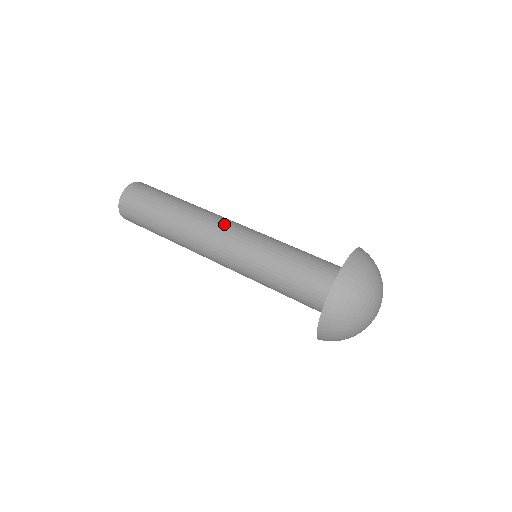
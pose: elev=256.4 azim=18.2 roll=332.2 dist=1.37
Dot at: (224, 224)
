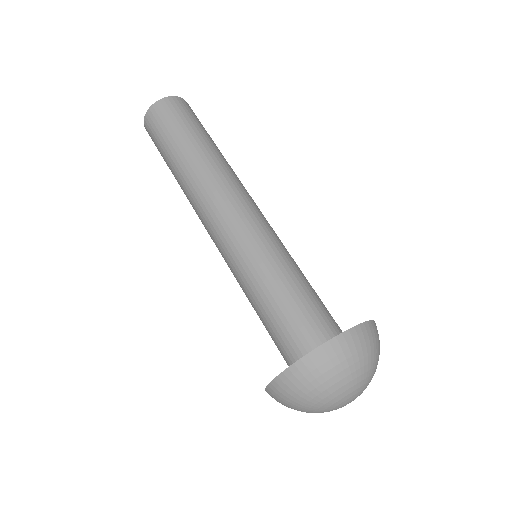
Dot at: (231, 204)
